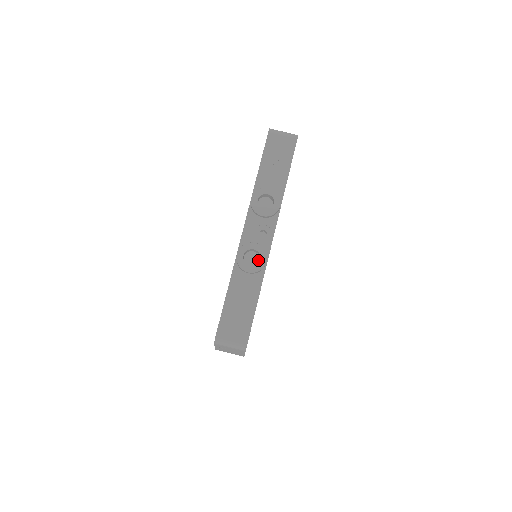
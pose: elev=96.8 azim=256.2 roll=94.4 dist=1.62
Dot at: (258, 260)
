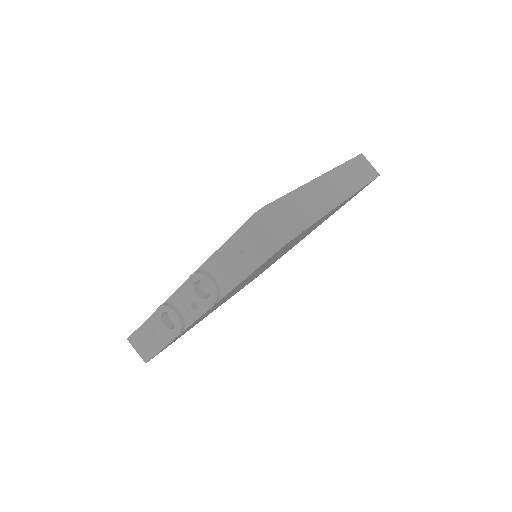
Dot at: occluded
